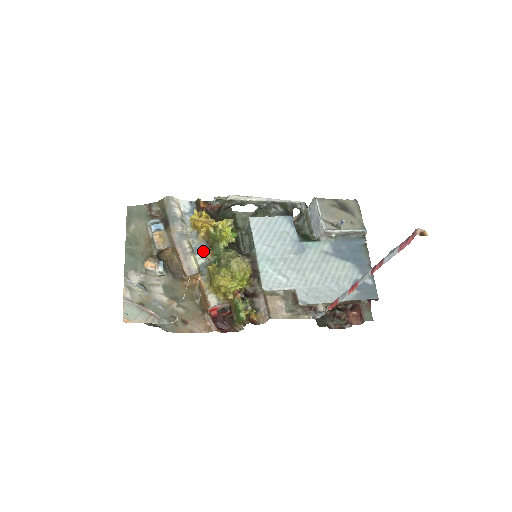
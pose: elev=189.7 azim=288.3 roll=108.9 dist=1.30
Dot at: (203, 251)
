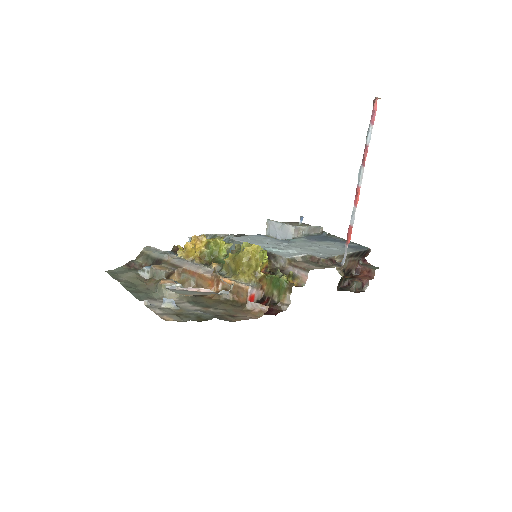
Dot at: occluded
